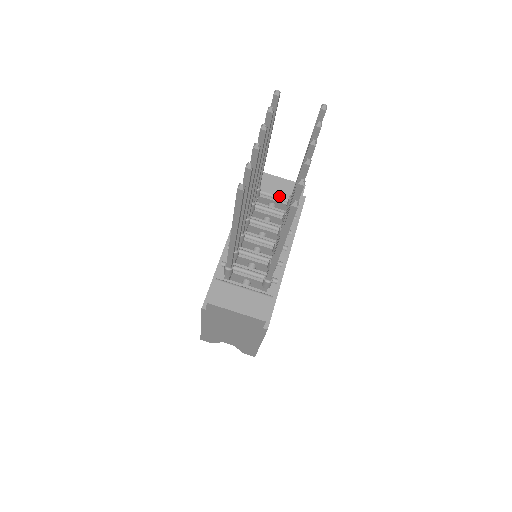
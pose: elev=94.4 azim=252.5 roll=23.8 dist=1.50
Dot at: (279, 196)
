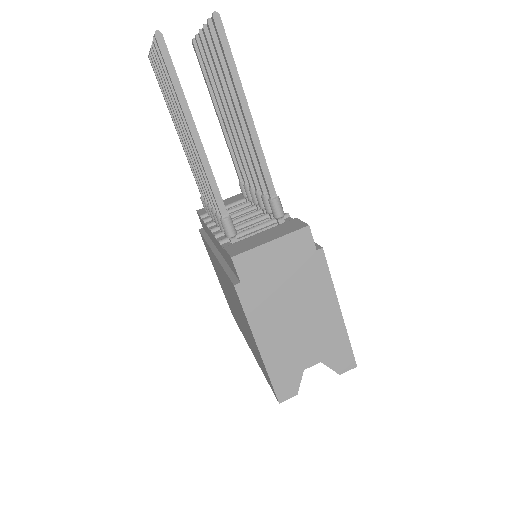
Dot at: (232, 203)
